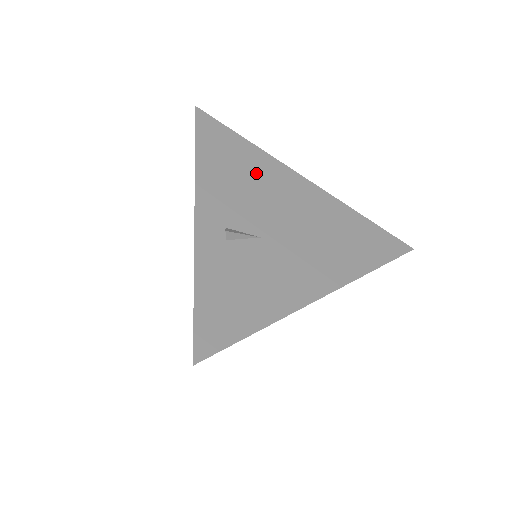
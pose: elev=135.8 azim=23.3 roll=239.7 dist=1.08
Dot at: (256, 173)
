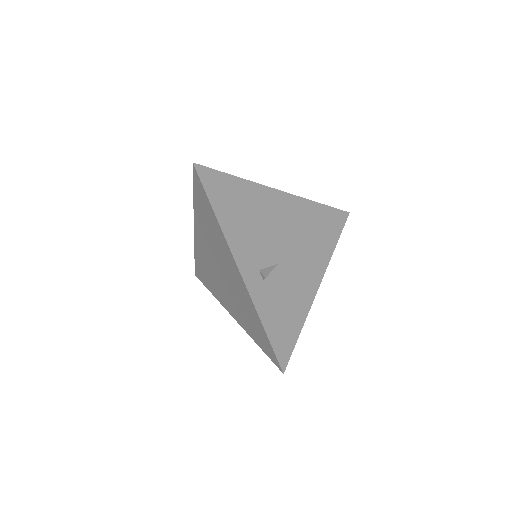
Dot at: (255, 208)
